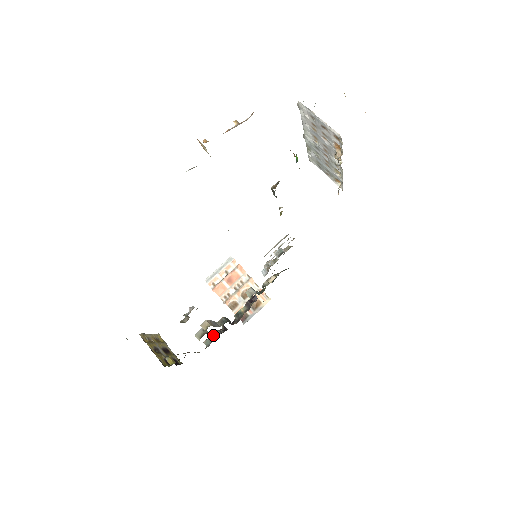
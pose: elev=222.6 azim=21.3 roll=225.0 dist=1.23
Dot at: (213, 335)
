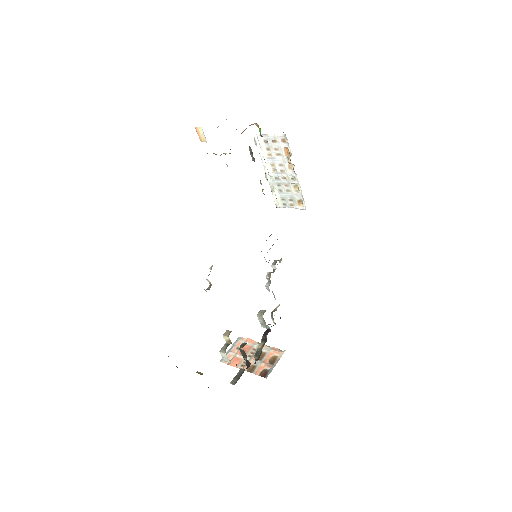
Dot at: occluded
